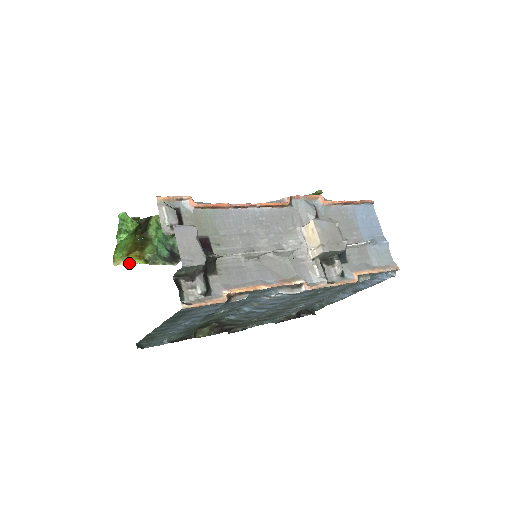
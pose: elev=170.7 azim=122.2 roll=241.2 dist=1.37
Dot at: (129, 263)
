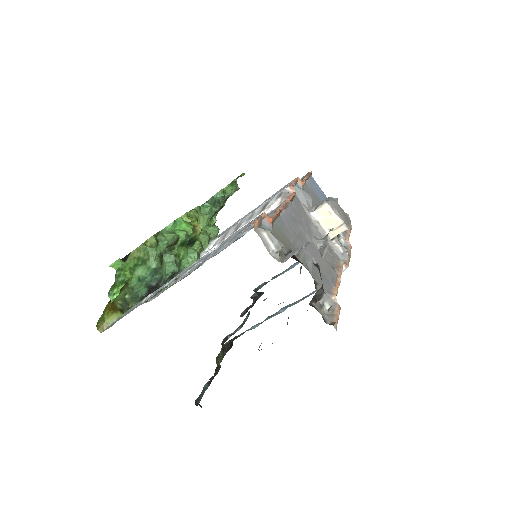
Dot at: (110, 322)
